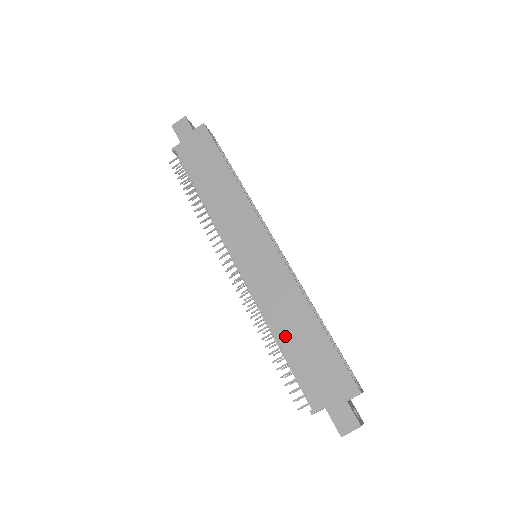
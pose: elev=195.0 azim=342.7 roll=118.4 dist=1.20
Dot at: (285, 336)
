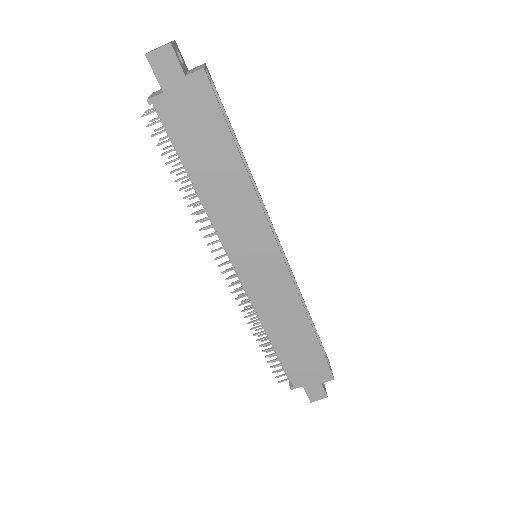
Dot at: (280, 339)
